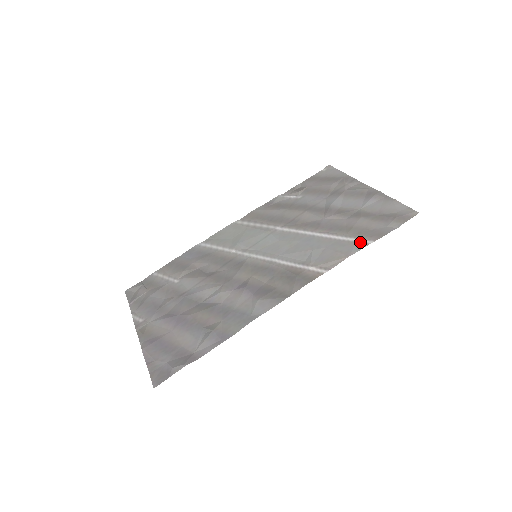
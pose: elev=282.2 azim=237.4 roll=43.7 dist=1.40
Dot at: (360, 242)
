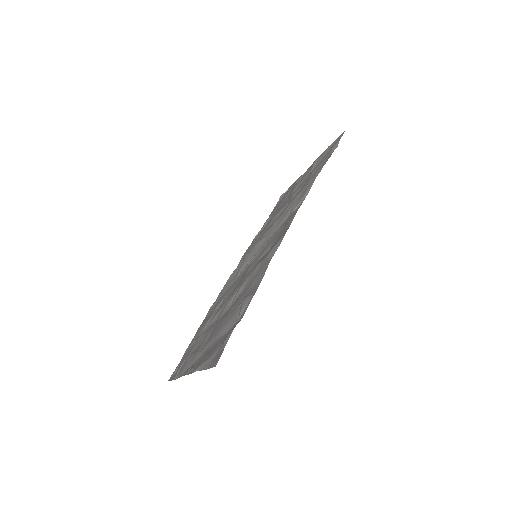
Dot at: (318, 171)
